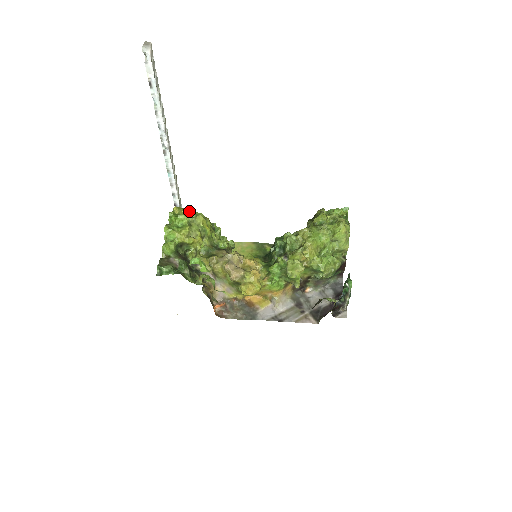
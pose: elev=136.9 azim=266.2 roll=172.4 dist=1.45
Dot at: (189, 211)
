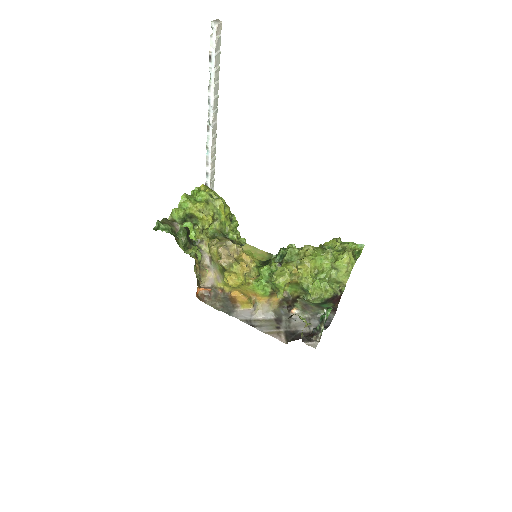
Dot at: (214, 193)
